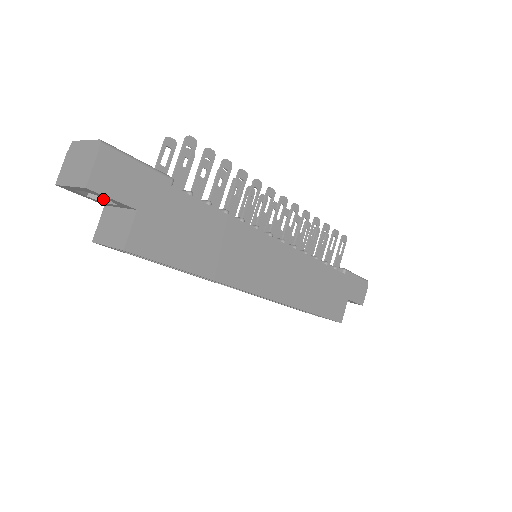
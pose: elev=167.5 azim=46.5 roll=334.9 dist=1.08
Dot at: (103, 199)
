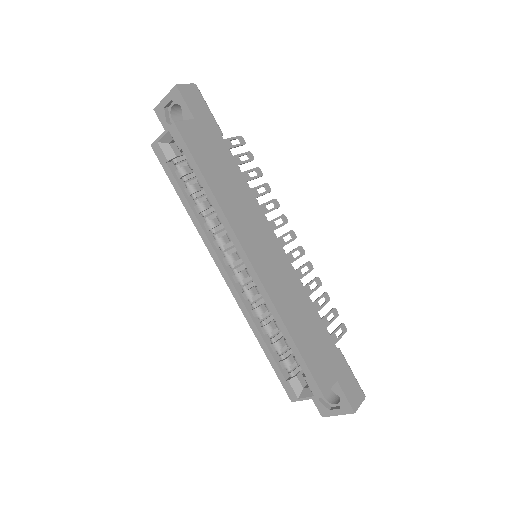
Dot at: occluded
